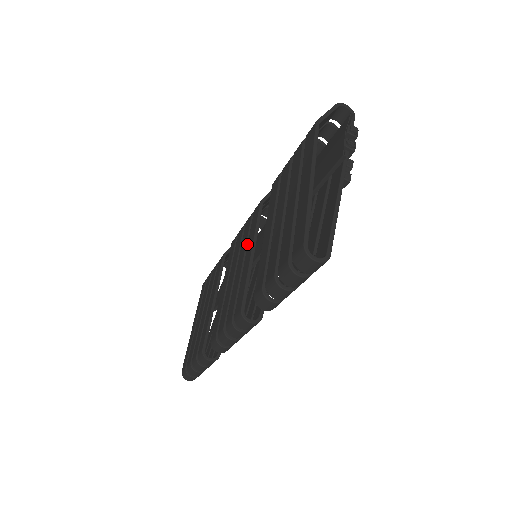
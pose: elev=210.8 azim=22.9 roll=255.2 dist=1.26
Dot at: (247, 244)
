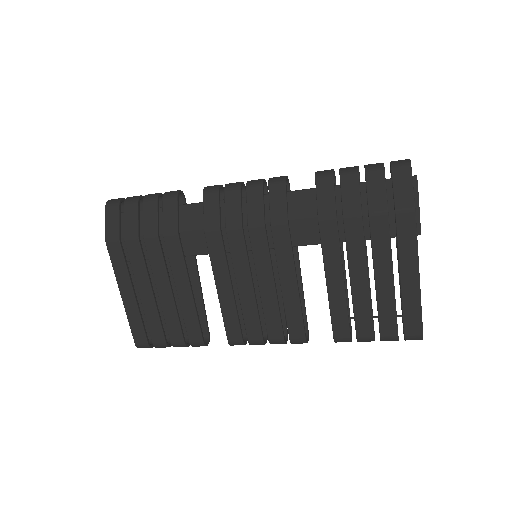
Dot at: occluded
